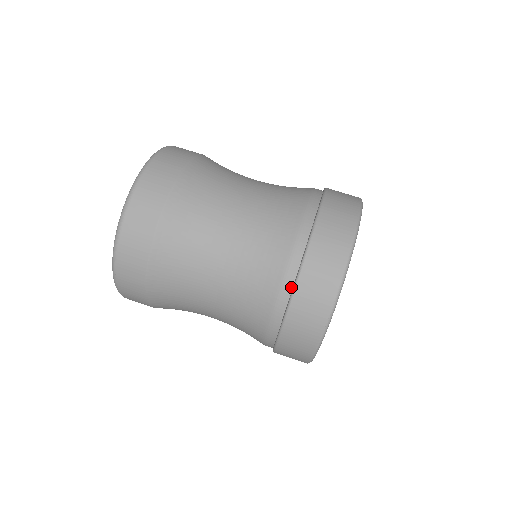
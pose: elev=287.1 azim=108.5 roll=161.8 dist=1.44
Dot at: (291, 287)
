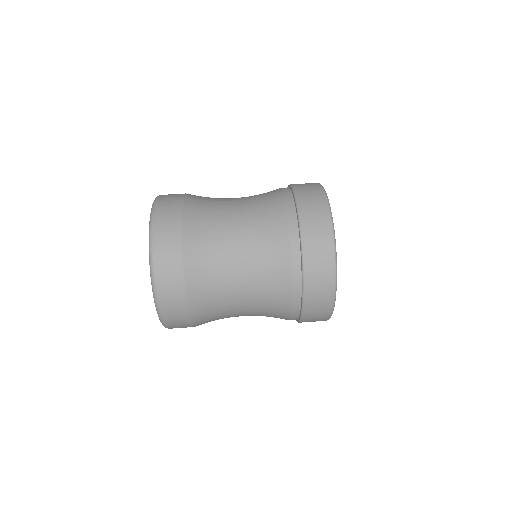
Dot at: (298, 234)
